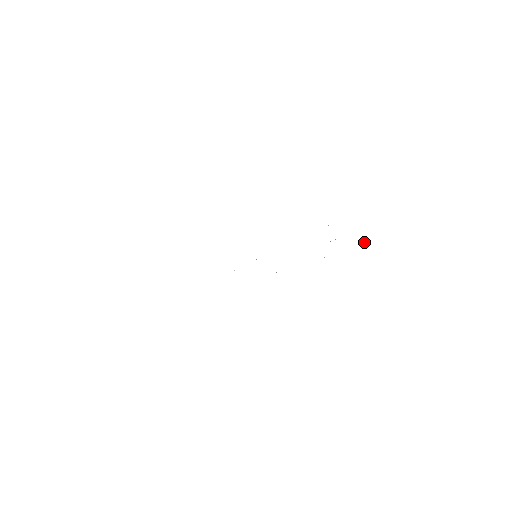
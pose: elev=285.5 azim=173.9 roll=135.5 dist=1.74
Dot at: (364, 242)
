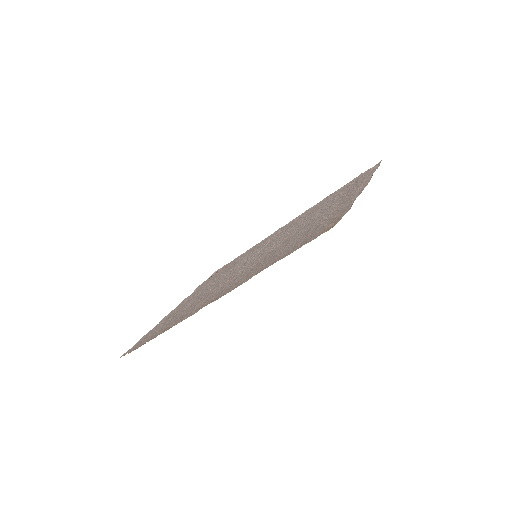
Dot at: (361, 174)
